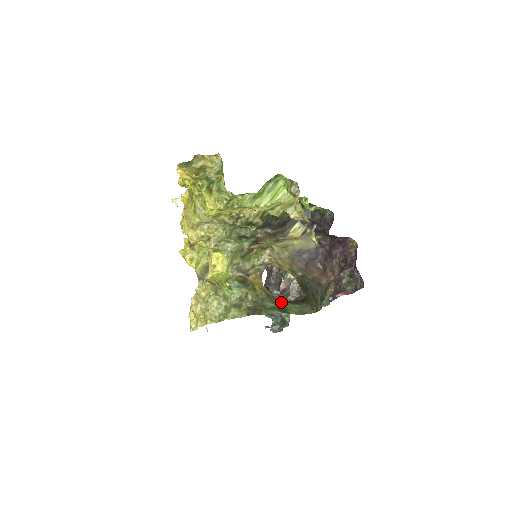
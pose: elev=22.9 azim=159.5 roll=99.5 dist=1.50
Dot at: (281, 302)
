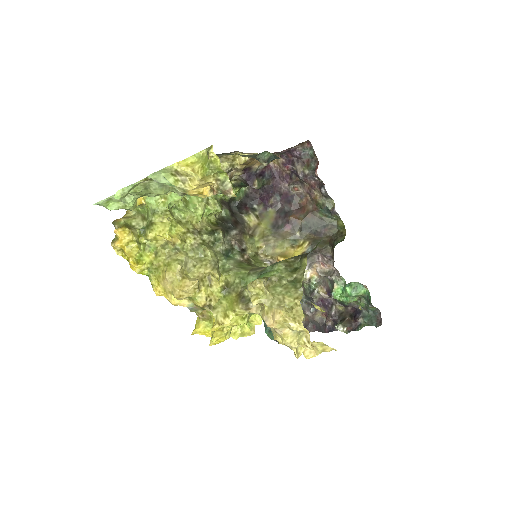
Dot at: occluded
